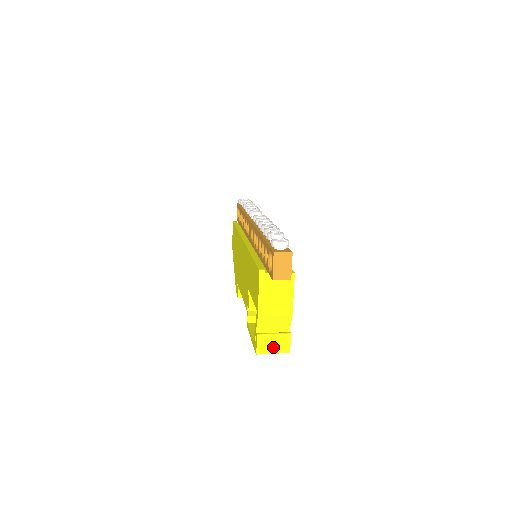
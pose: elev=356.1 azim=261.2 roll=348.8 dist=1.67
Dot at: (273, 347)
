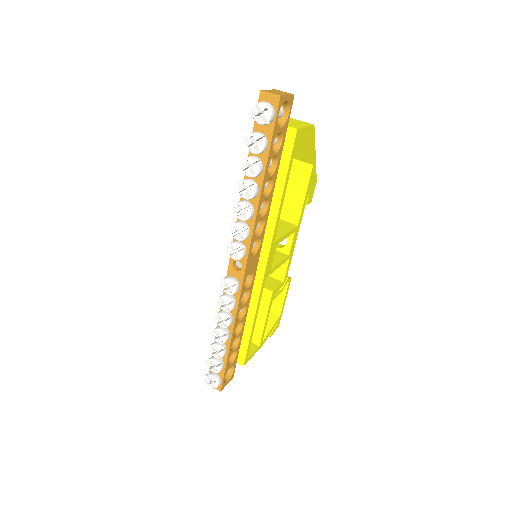
Dot at: occluded
